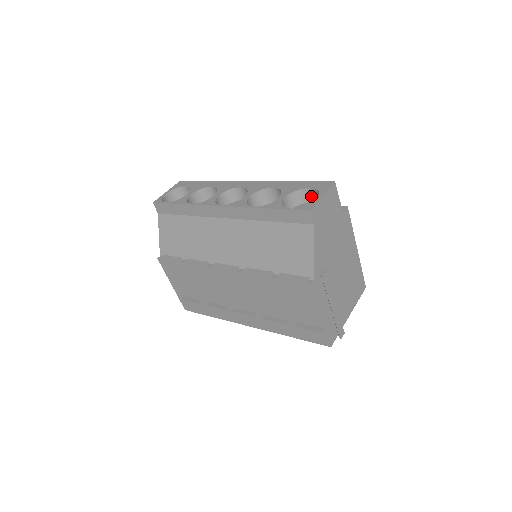
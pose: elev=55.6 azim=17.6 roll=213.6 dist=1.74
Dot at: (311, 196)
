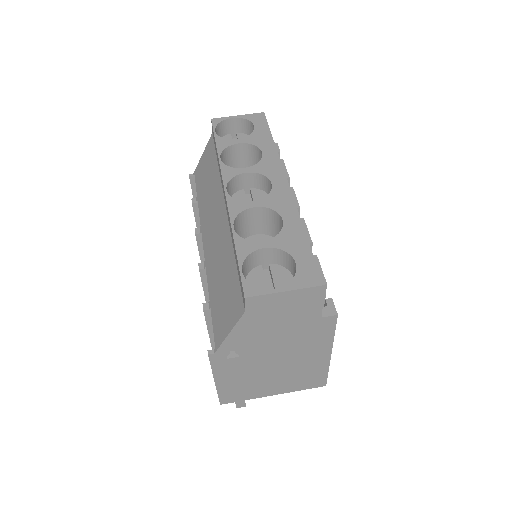
Dot at: (295, 271)
